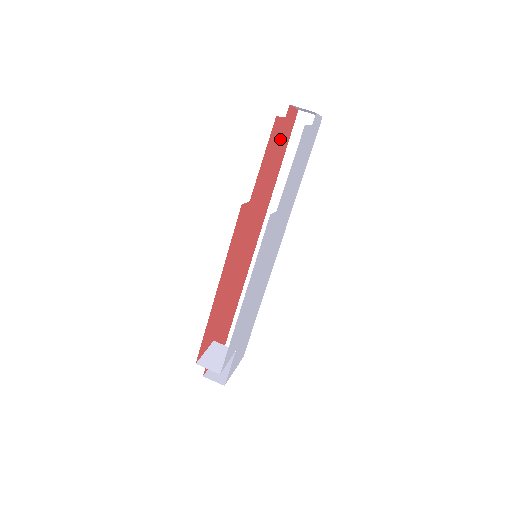
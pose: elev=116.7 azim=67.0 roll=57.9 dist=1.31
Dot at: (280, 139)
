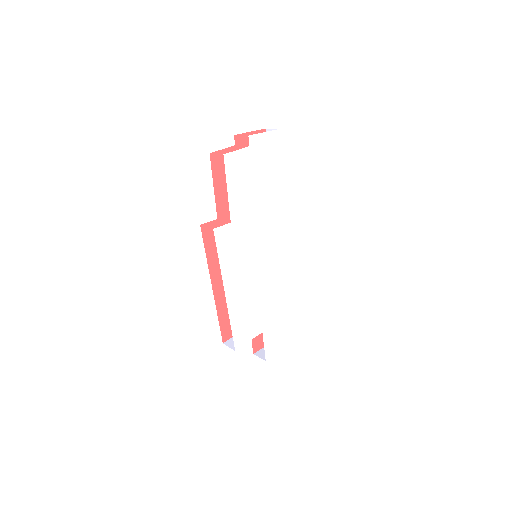
Dot at: occluded
